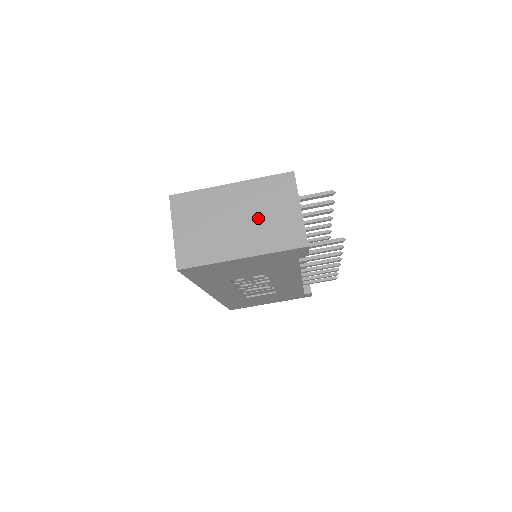
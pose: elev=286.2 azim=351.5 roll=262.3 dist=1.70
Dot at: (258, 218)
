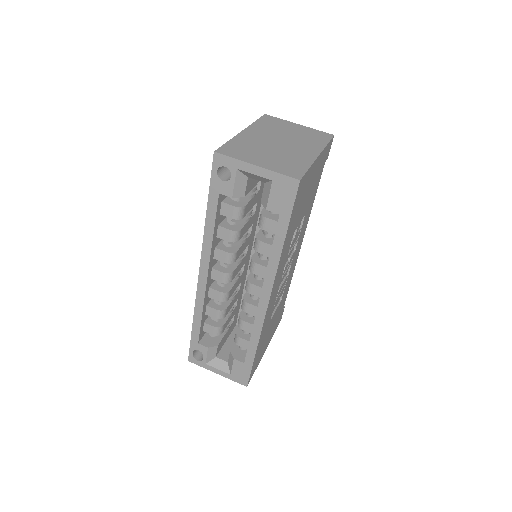
Dot at: (289, 136)
